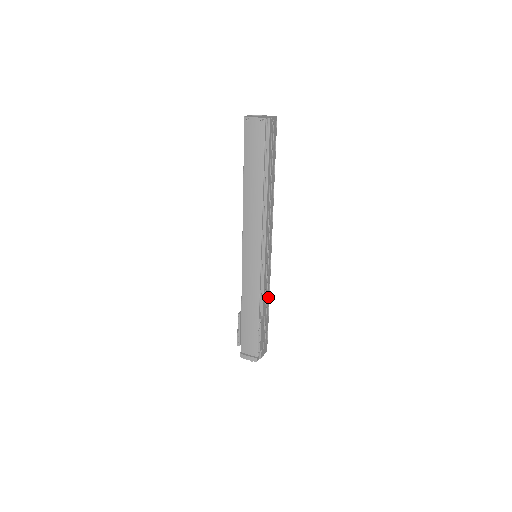
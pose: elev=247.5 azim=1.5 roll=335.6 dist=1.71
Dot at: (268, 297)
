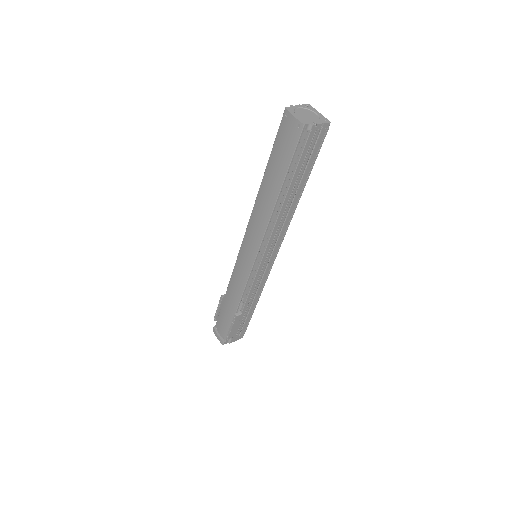
Dot at: (257, 297)
